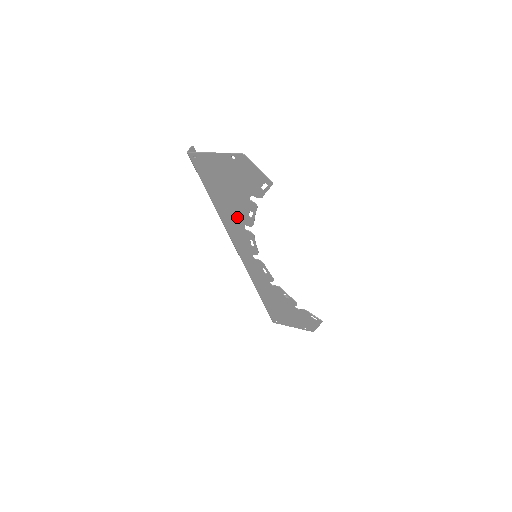
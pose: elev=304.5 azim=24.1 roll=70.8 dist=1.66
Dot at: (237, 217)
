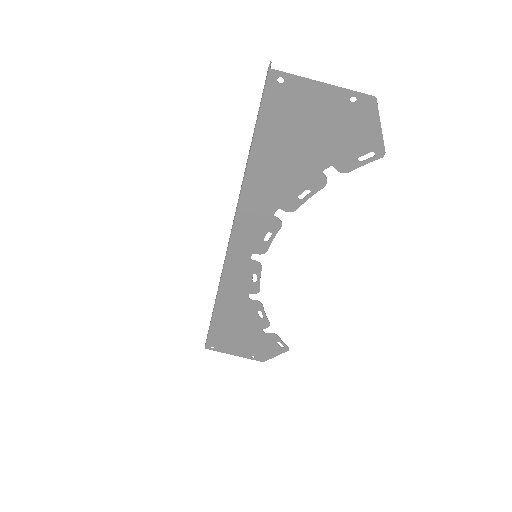
Dot at: (275, 194)
